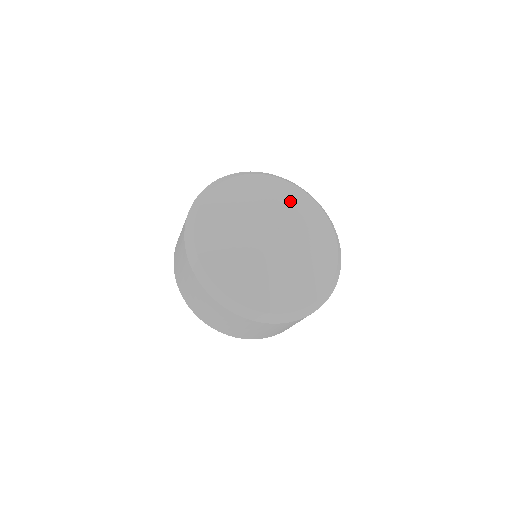
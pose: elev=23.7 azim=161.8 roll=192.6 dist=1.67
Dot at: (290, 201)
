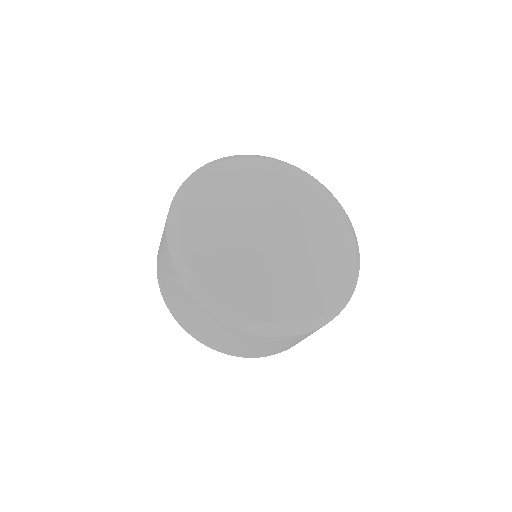
Dot at: (286, 182)
